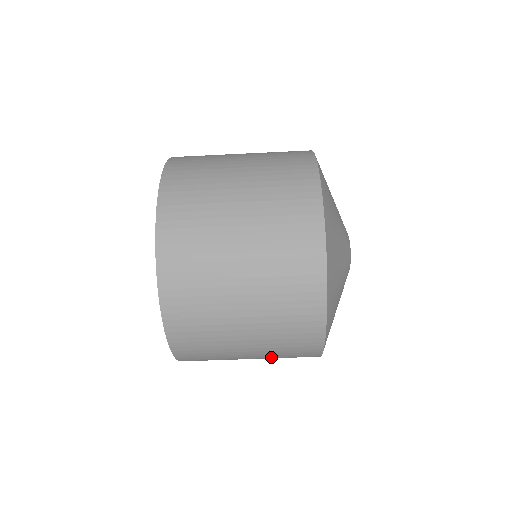
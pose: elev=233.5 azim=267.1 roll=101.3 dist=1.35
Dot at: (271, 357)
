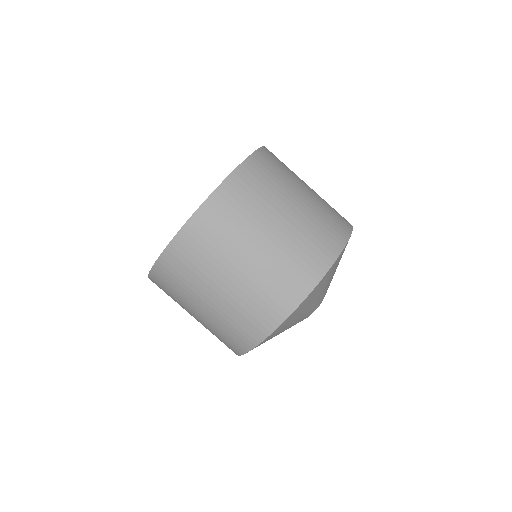
Dot at: (211, 326)
